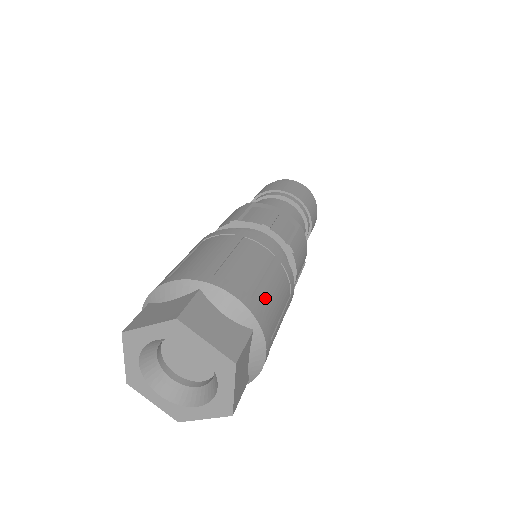
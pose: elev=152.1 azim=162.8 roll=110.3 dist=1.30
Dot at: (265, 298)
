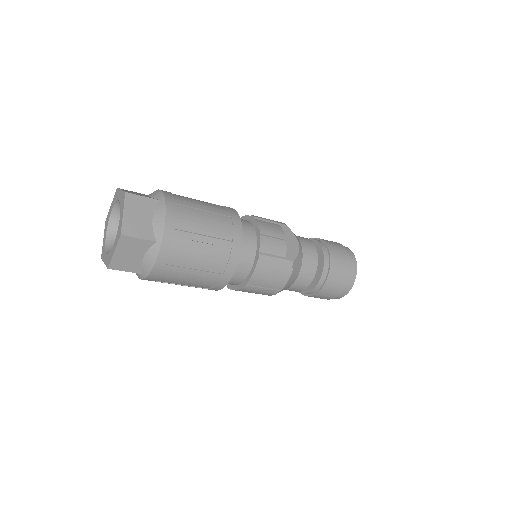
Dot at: (187, 242)
